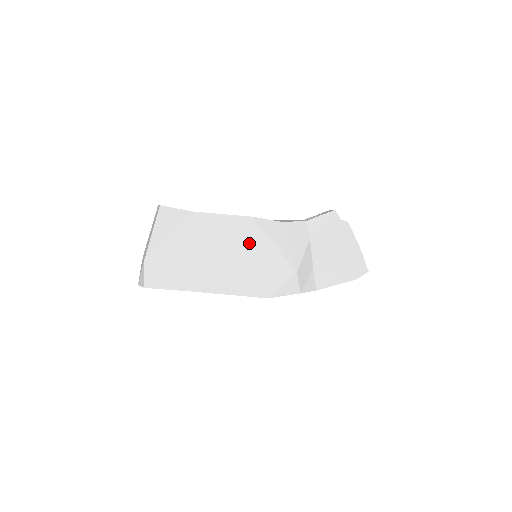
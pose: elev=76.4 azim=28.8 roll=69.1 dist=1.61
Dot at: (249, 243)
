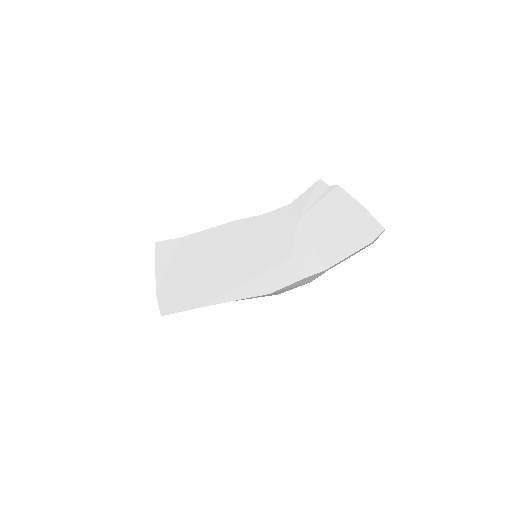
Dot at: (237, 246)
